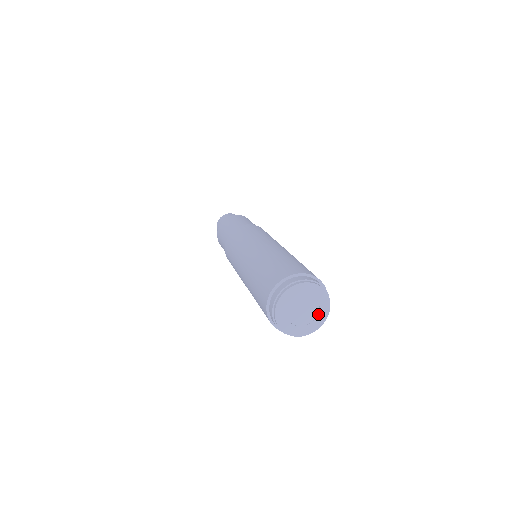
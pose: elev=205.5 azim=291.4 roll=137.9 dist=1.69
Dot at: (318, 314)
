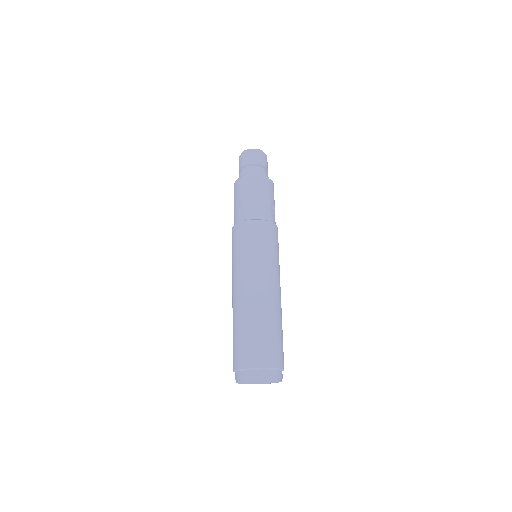
Dot at: (272, 381)
